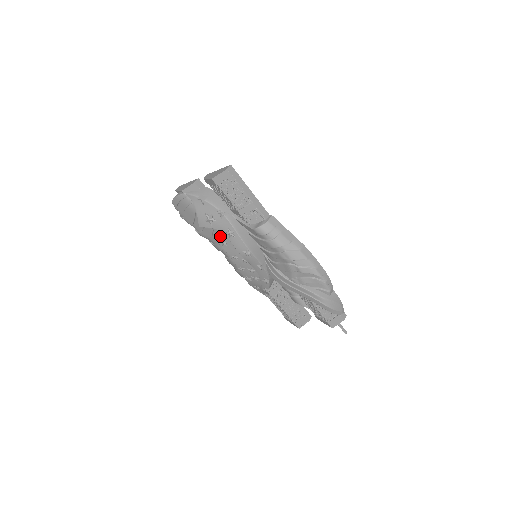
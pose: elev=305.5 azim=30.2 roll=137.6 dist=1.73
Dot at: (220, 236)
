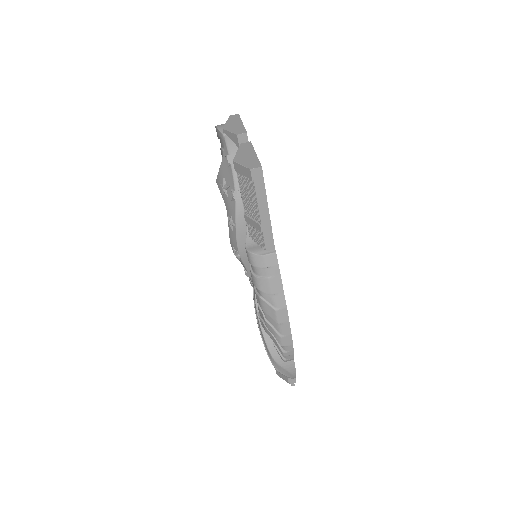
Dot at: occluded
